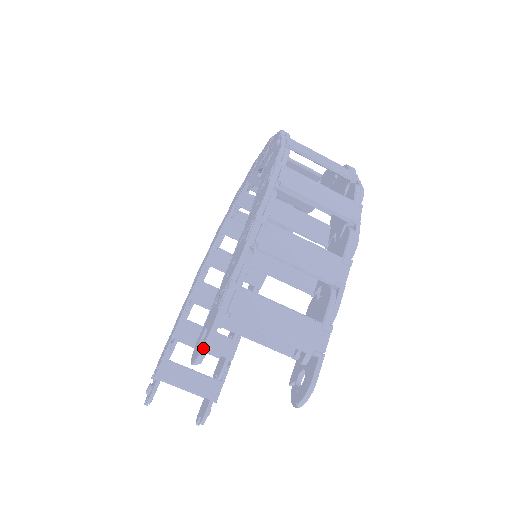
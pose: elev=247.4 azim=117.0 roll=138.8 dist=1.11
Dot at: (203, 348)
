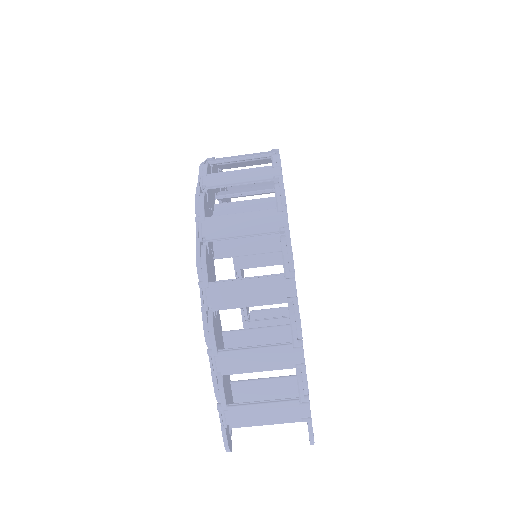
Dot at: (226, 451)
